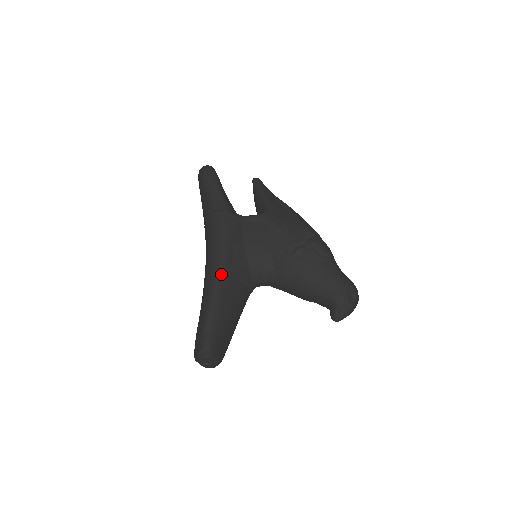
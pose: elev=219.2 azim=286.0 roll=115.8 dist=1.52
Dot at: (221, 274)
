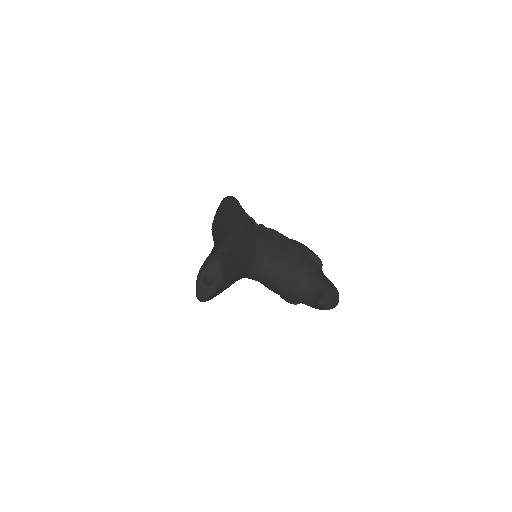
Dot at: (239, 232)
